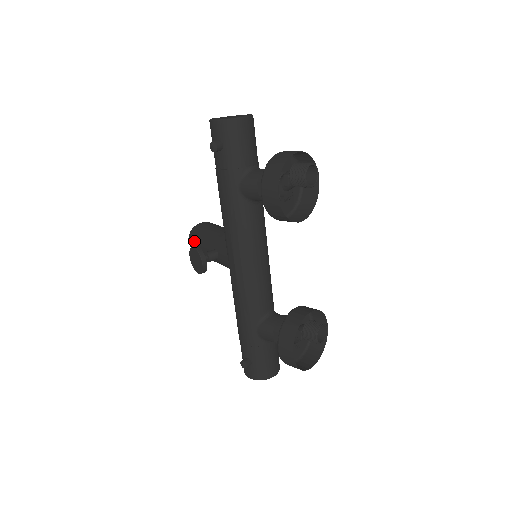
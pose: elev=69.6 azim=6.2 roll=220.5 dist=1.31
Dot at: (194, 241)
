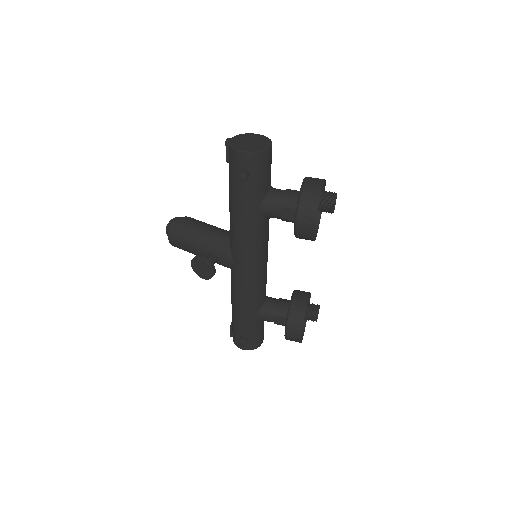
Dot at: (178, 240)
